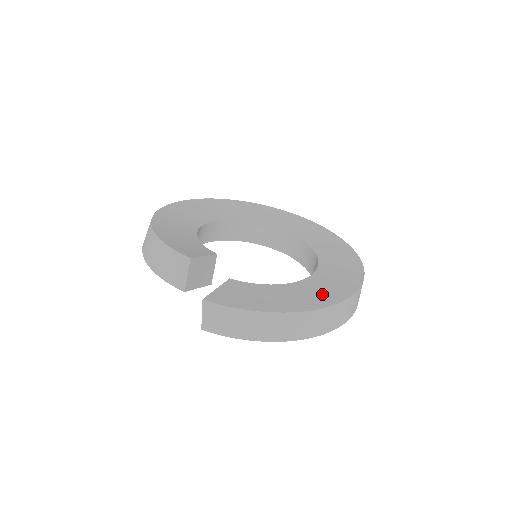
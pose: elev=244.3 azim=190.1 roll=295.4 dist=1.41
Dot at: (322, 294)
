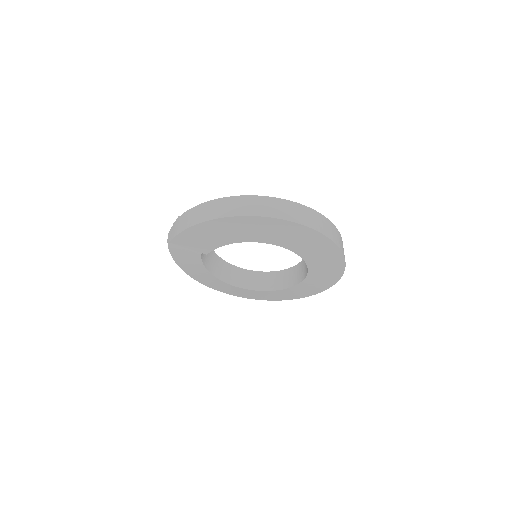
Dot at: occluded
